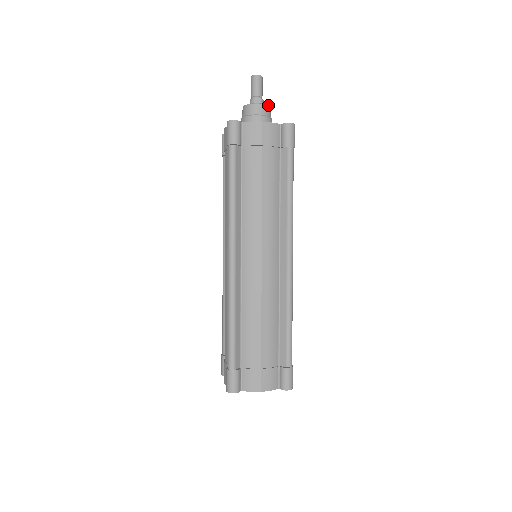
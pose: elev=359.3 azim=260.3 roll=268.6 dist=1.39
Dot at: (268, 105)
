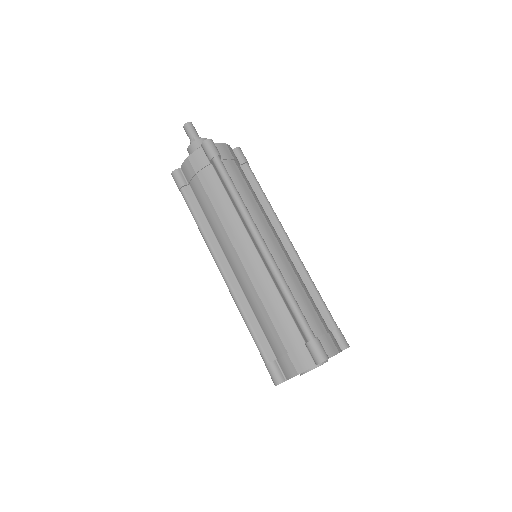
Dot at: (198, 139)
